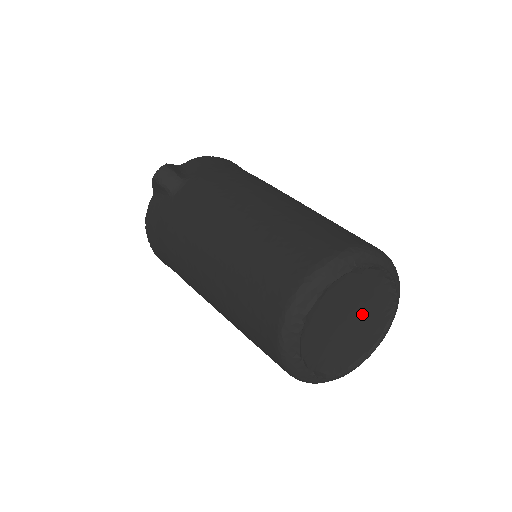
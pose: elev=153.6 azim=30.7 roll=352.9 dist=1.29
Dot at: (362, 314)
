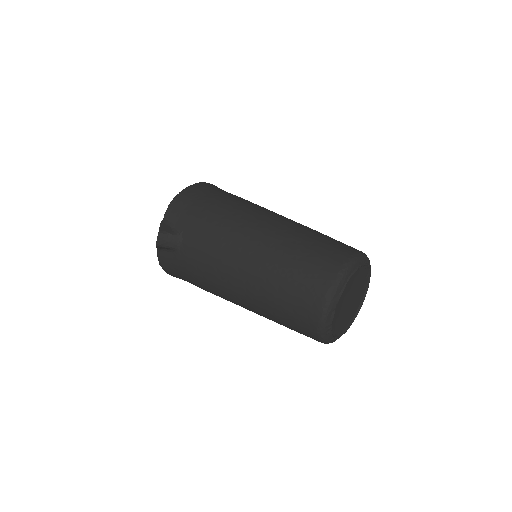
Dot at: (355, 290)
